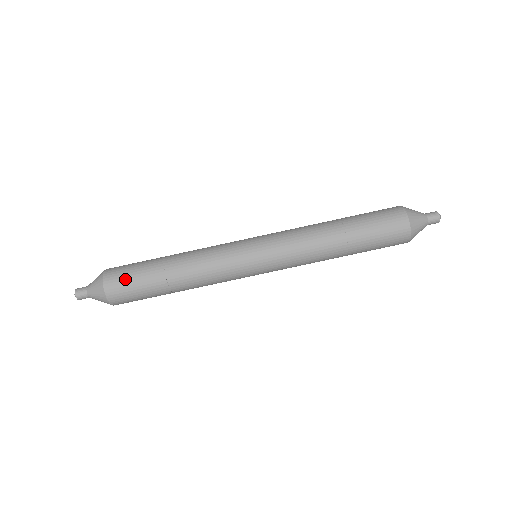
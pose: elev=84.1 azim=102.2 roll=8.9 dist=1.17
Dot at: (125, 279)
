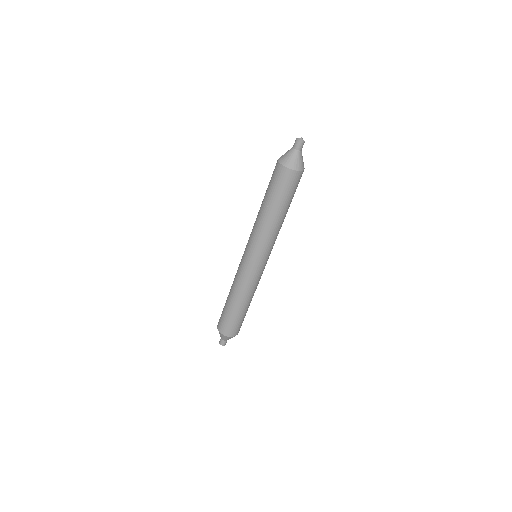
Dot at: (228, 326)
